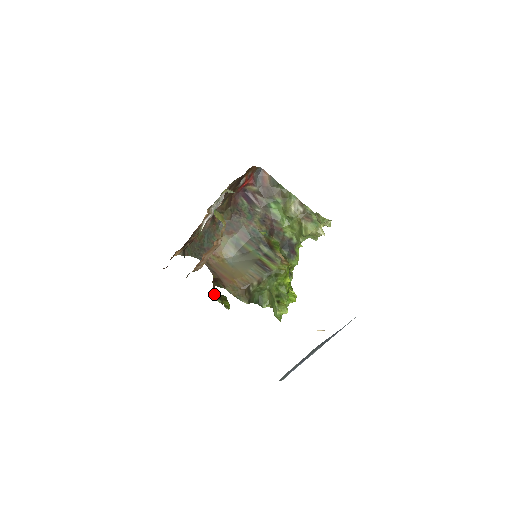
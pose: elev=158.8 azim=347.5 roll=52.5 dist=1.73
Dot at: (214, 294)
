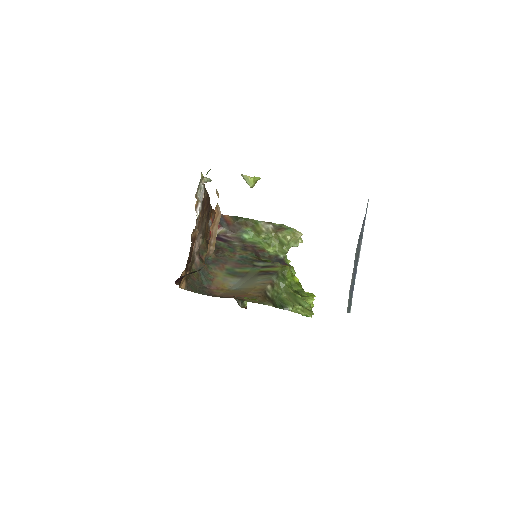
Dot at: (237, 297)
